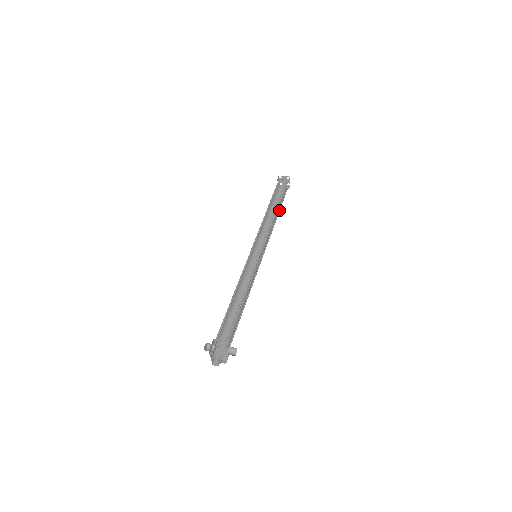
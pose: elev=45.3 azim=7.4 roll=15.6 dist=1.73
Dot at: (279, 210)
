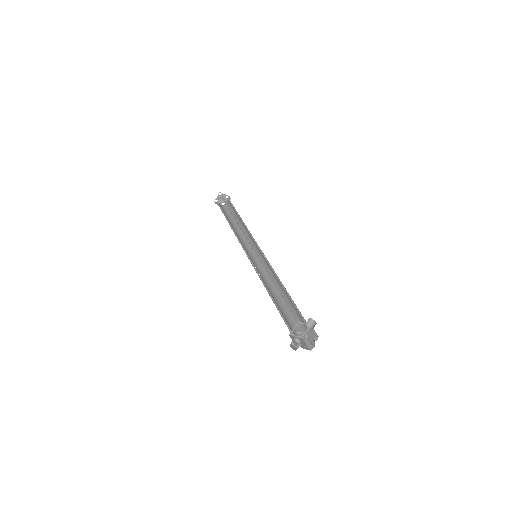
Dot at: (239, 216)
